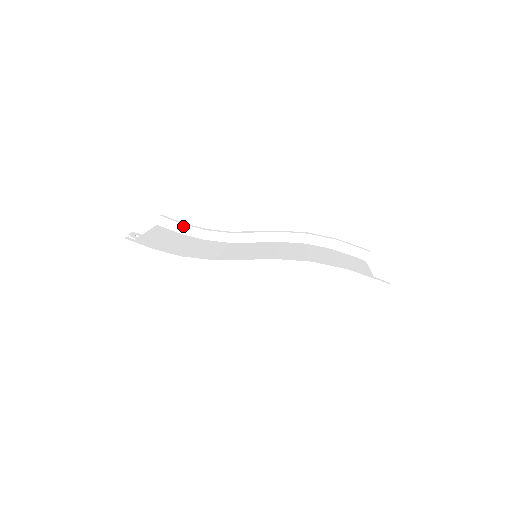
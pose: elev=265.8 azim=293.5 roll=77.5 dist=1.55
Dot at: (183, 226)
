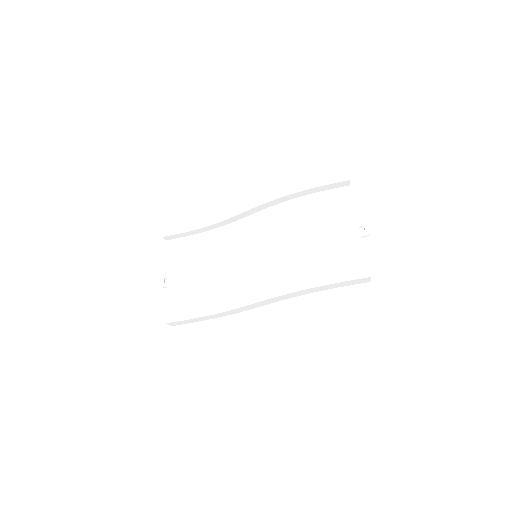
Dot at: (184, 233)
